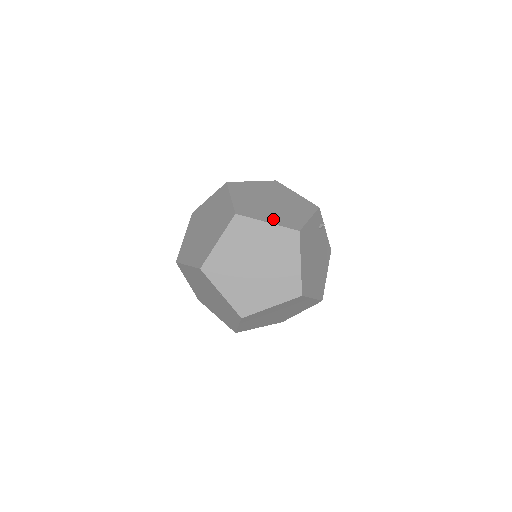
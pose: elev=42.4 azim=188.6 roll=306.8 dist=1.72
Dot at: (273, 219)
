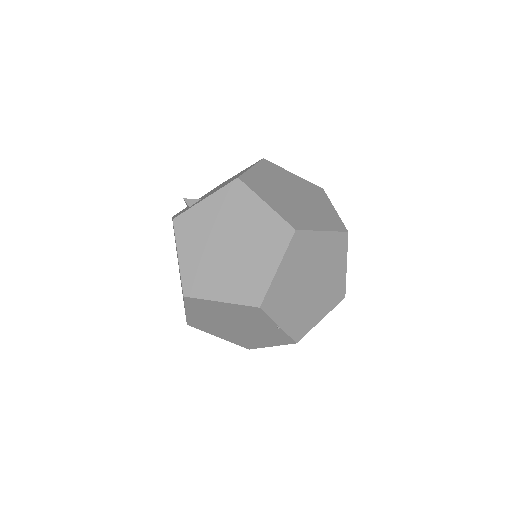
Dot at: (322, 224)
